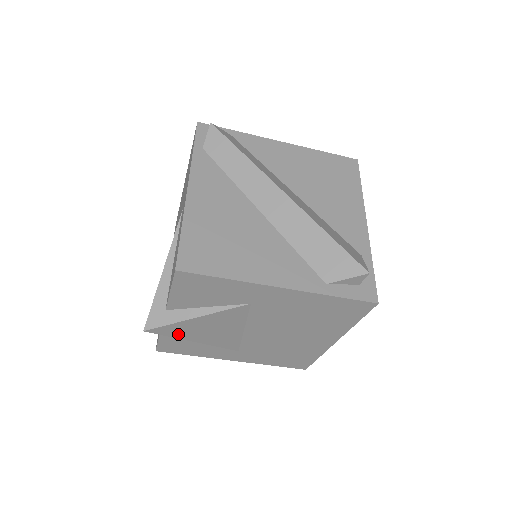
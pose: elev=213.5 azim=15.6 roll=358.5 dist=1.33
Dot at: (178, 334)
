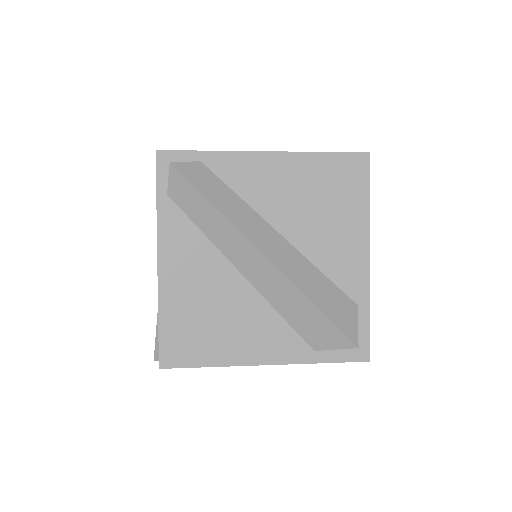
Dot at: occluded
